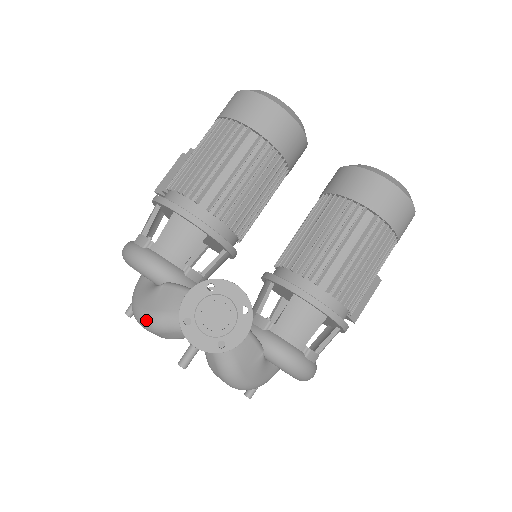
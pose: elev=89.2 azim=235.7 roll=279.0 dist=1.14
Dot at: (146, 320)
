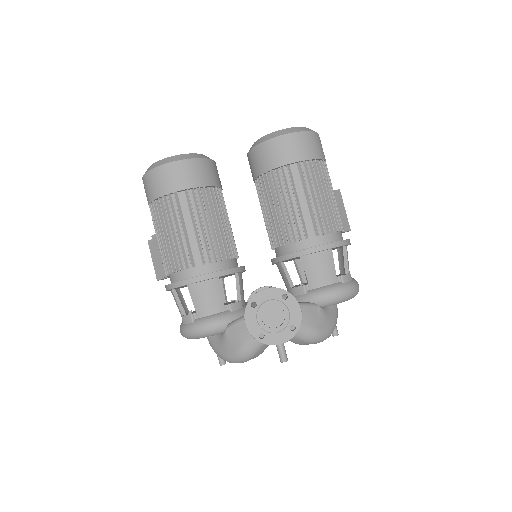
Dot at: (238, 358)
